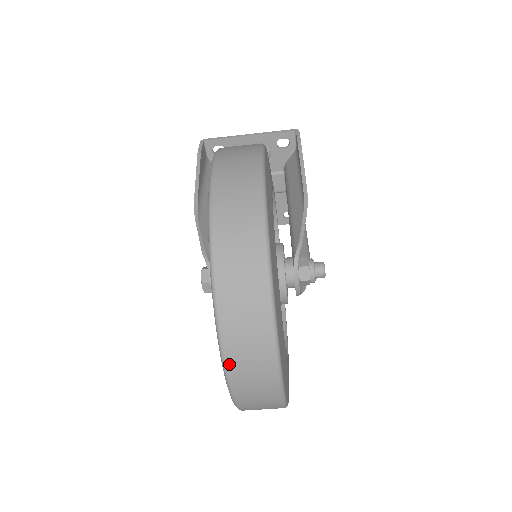
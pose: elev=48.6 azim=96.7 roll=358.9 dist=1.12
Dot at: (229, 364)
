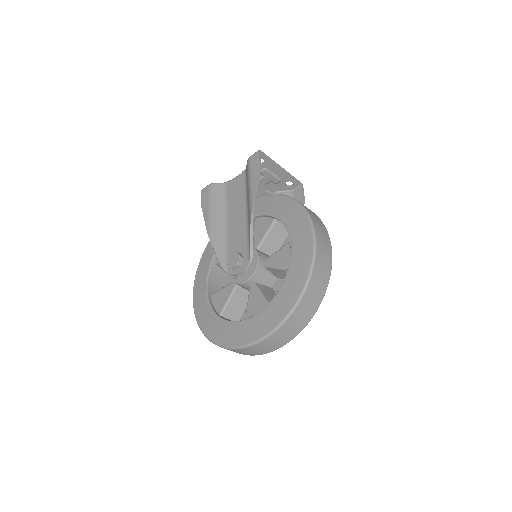
Dot at: (267, 339)
